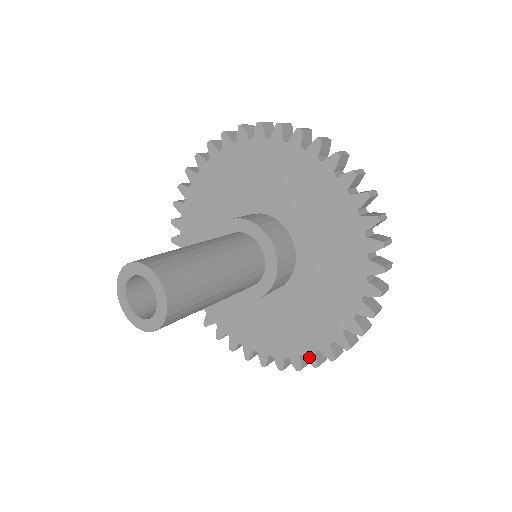
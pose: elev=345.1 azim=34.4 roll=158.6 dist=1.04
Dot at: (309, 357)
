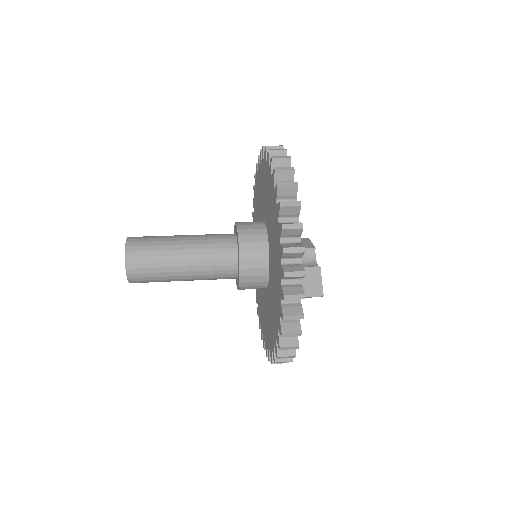
Dot at: (259, 320)
